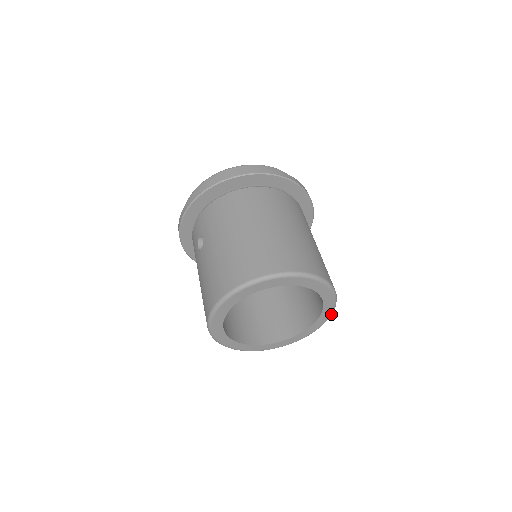
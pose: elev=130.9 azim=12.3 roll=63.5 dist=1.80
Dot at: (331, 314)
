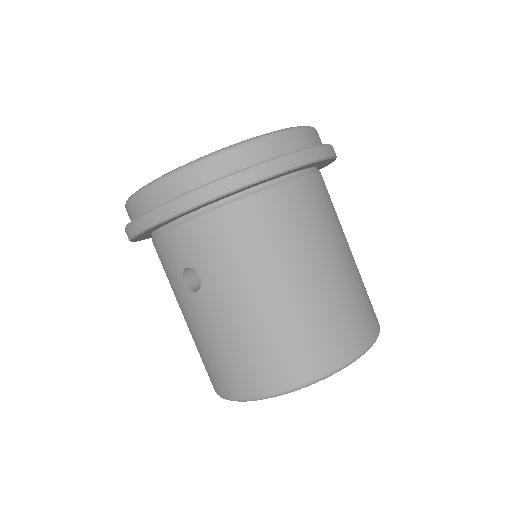
Dot at: occluded
